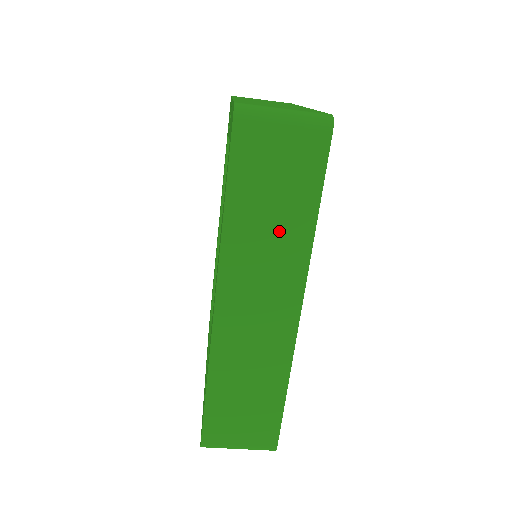
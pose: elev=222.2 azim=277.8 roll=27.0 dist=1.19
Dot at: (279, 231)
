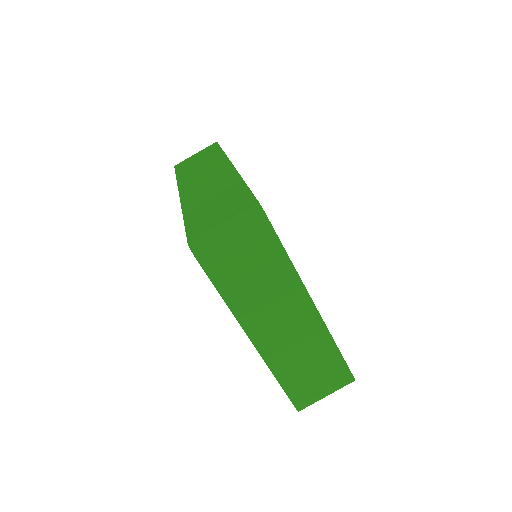
Dot at: (206, 163)
